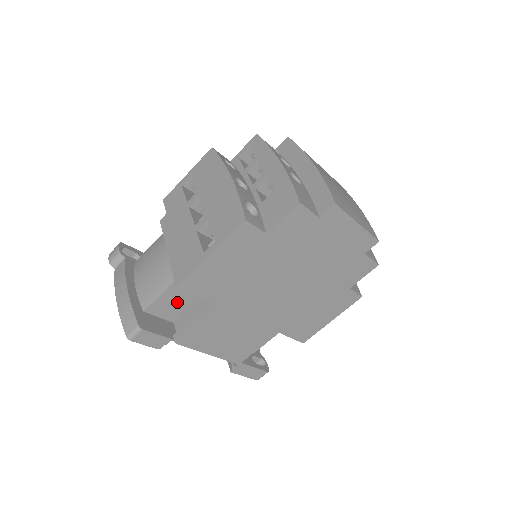
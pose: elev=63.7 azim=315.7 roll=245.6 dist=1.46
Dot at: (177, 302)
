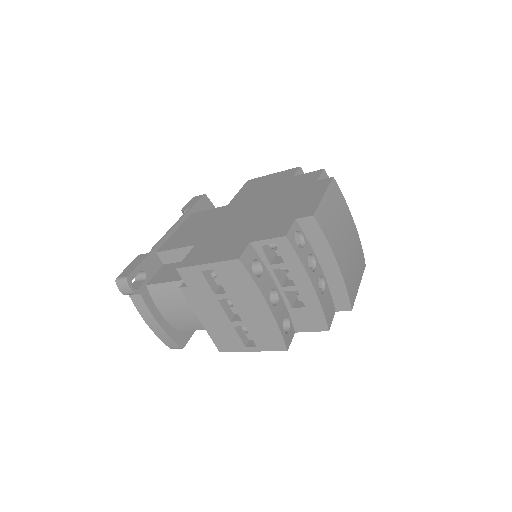
Dot at: occluded
